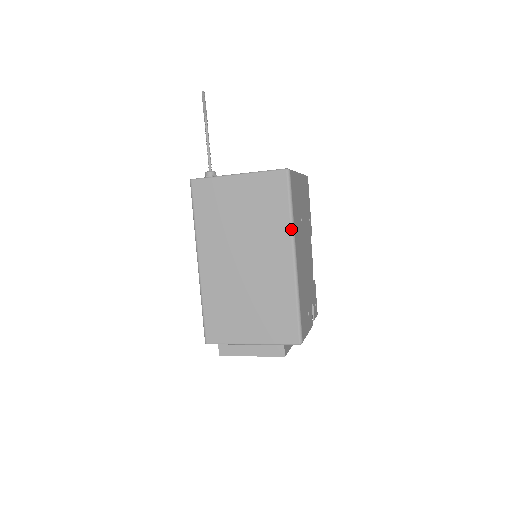
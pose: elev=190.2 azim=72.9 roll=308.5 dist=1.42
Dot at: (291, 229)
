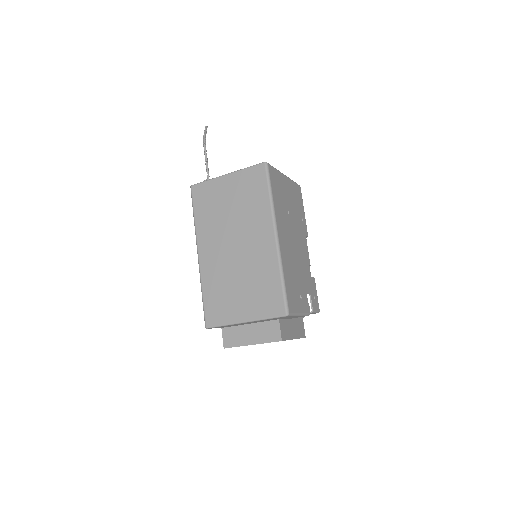
Dot at: (271, 211)
